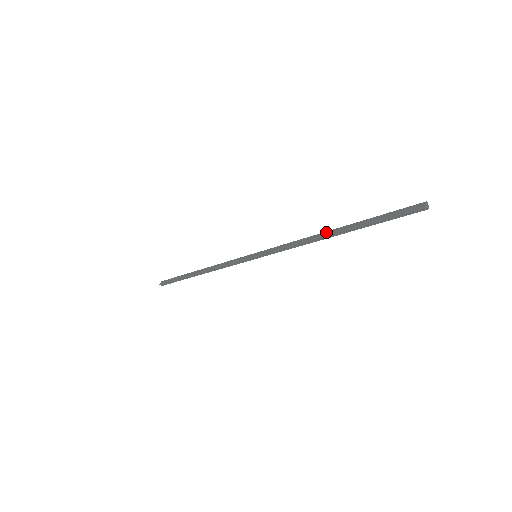
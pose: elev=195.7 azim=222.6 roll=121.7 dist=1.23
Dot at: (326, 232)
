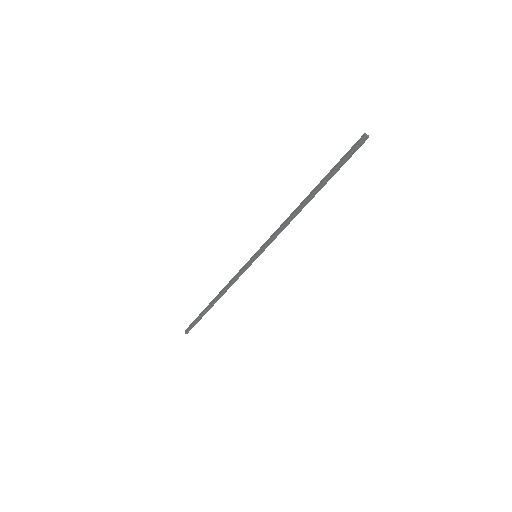
Dot at: (302, 201)
